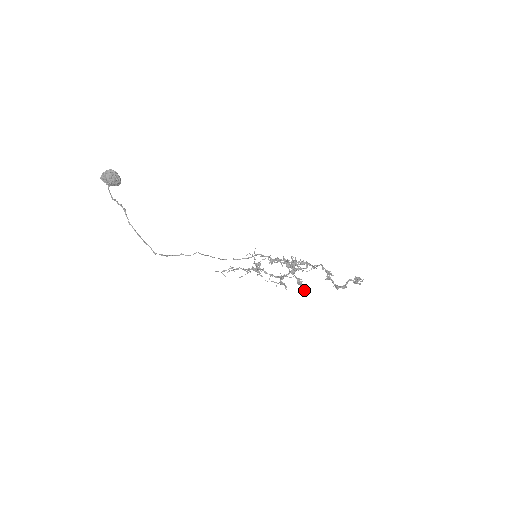
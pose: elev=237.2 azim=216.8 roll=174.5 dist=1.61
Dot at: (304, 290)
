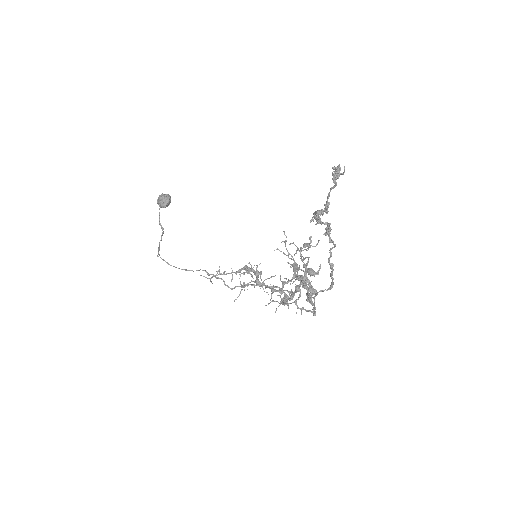
Dot at: (314, 310)
